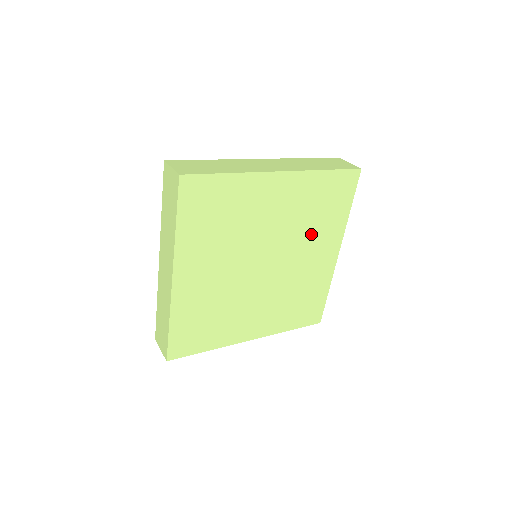
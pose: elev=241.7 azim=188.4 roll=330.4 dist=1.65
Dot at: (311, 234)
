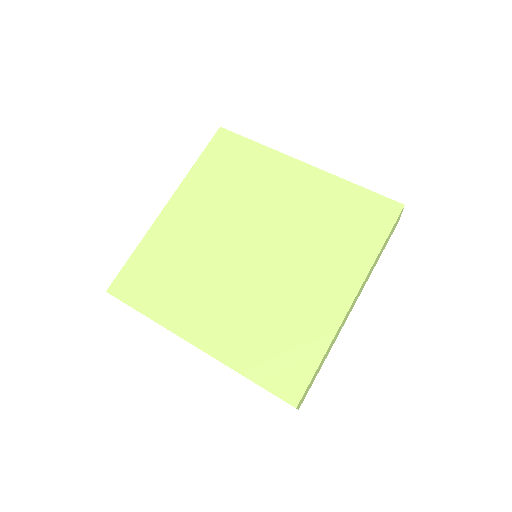
Dot at: (320, 248)
